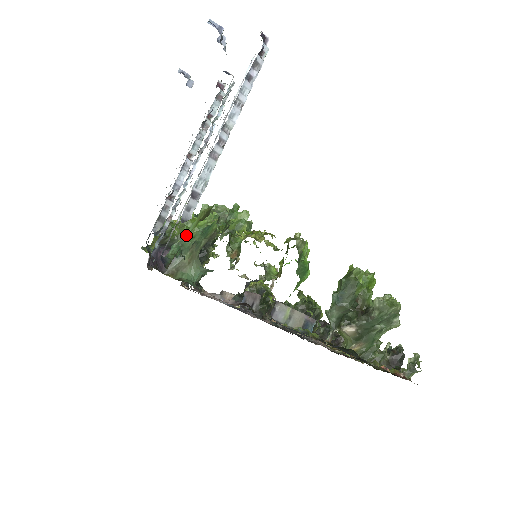
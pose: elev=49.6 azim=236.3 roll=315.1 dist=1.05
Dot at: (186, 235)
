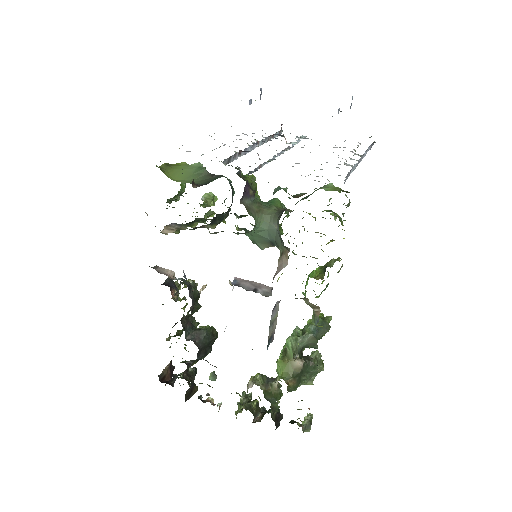
Dot at: (255, 190)
